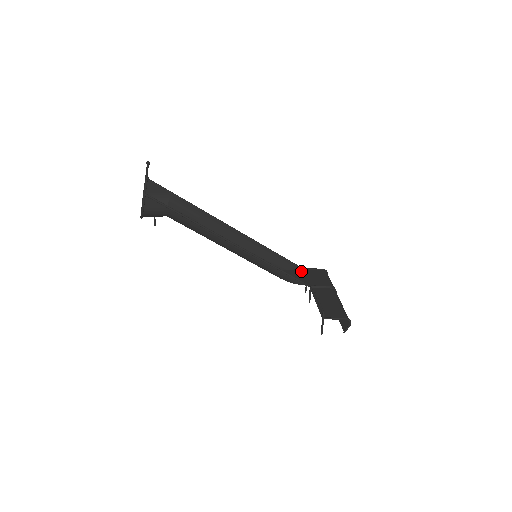
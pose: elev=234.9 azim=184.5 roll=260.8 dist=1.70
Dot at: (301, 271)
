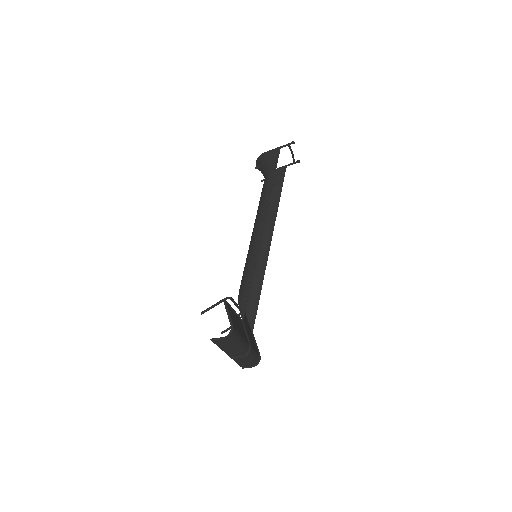
Dot at: (250, 328)
